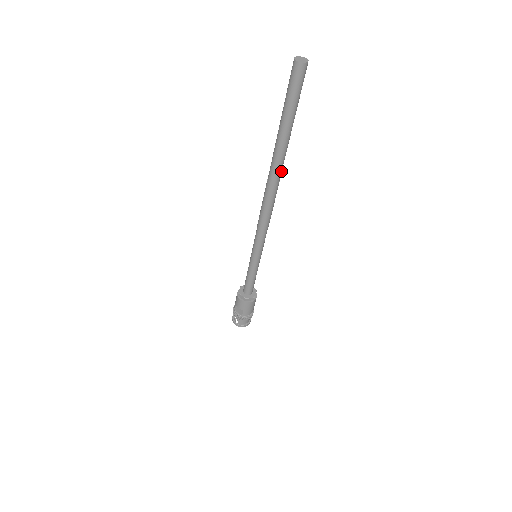
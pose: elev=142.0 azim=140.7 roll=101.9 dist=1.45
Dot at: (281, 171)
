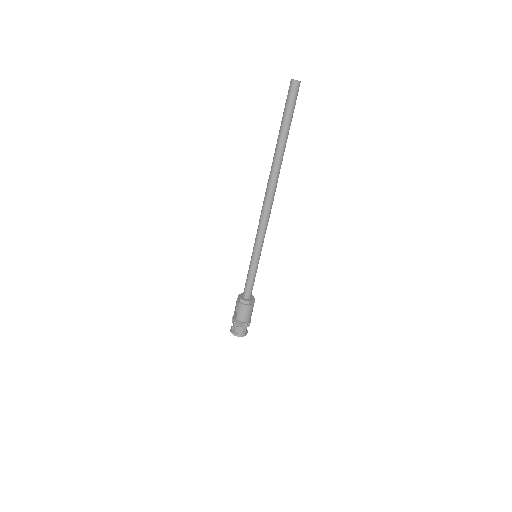
Dot at: (278, 170)
